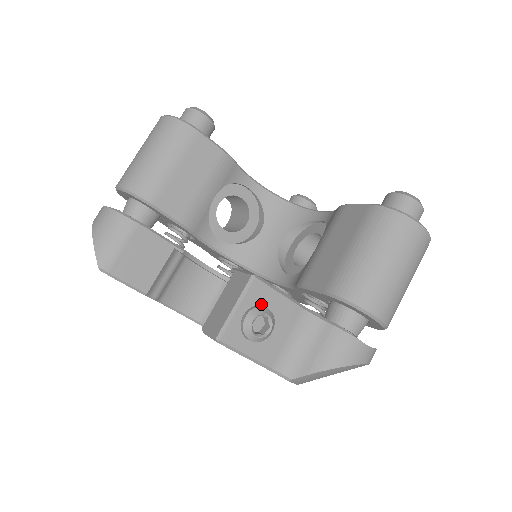
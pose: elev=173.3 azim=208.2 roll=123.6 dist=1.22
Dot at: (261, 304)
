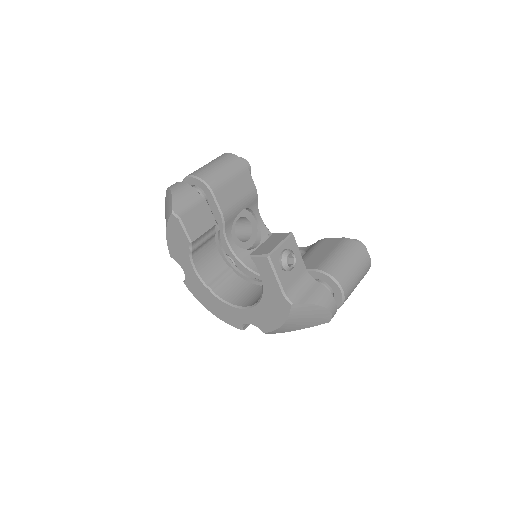
Dot at: occluded
